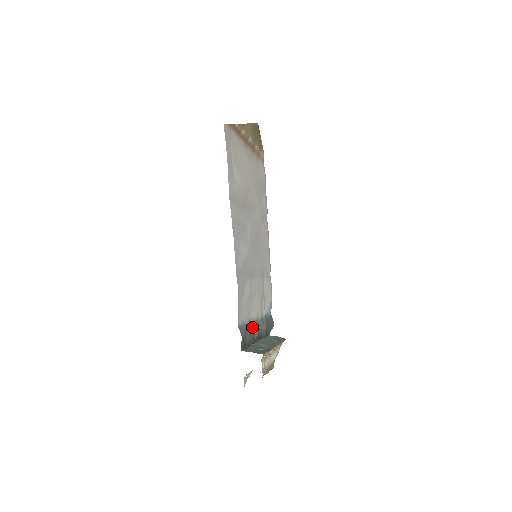
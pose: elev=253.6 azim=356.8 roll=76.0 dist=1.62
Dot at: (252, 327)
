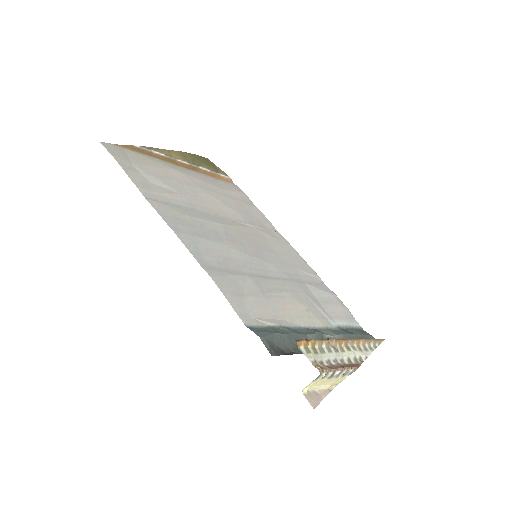
Dot at: (296, 332)
